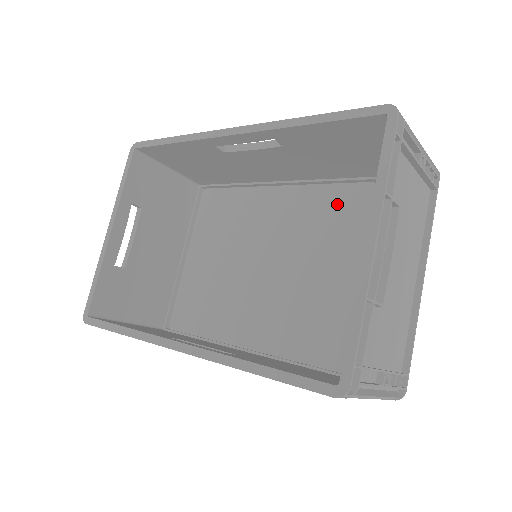
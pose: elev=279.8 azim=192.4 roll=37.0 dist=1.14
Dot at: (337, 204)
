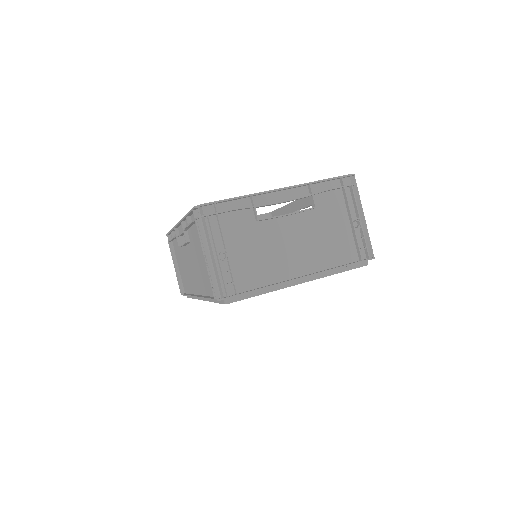
Dot at: occluded
